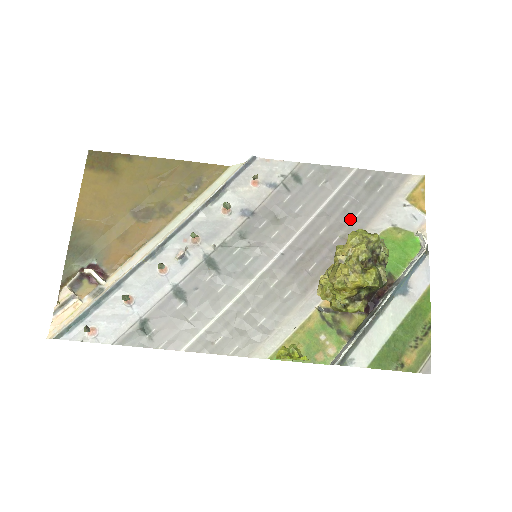
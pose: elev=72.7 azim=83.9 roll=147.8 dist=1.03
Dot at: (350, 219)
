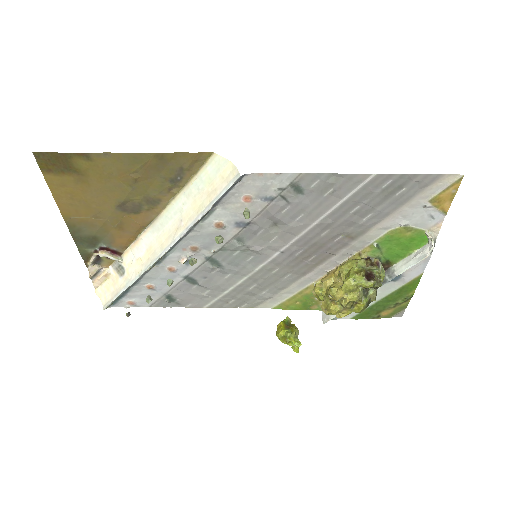
Dot at: (357, 223)
